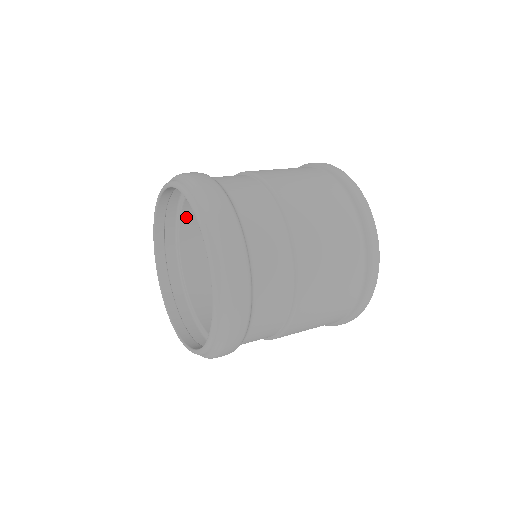
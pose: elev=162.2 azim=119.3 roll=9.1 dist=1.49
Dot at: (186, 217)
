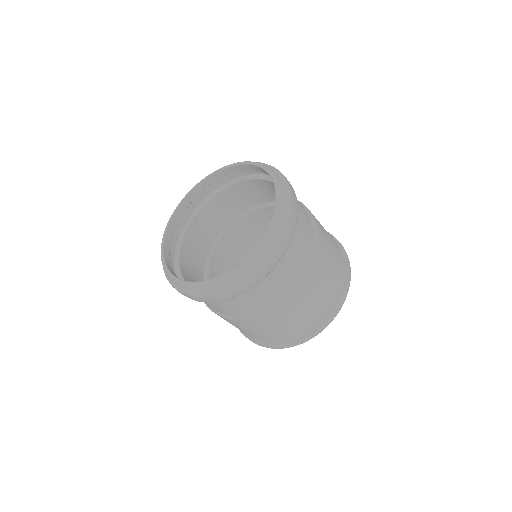
Dot at: (184, 274)
